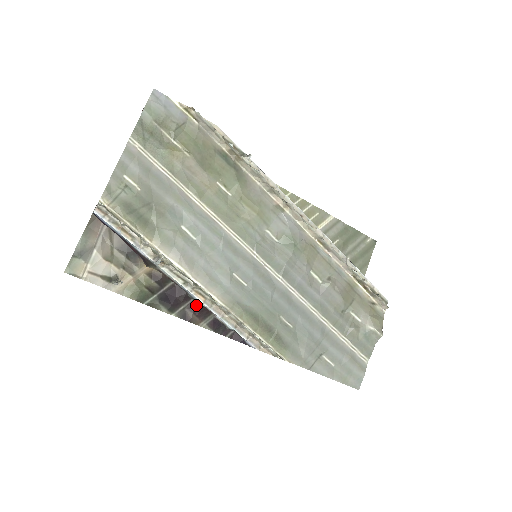
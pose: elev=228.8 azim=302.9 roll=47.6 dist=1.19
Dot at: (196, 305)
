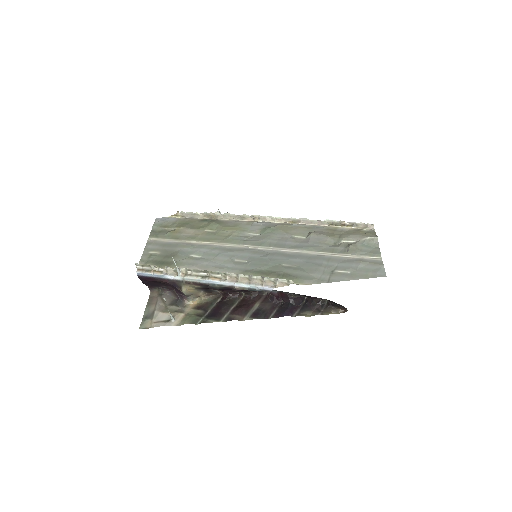
Dot at: (235, 310)
